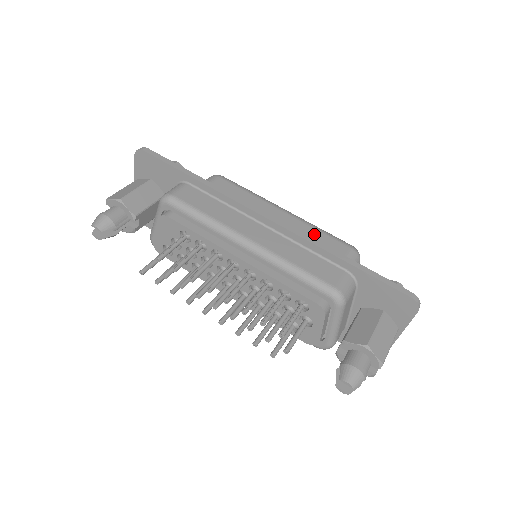
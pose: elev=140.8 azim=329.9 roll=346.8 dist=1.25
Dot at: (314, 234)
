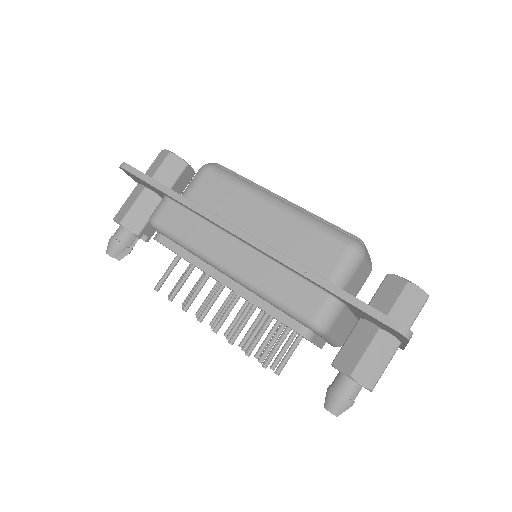
Dot at: (305, 234)
